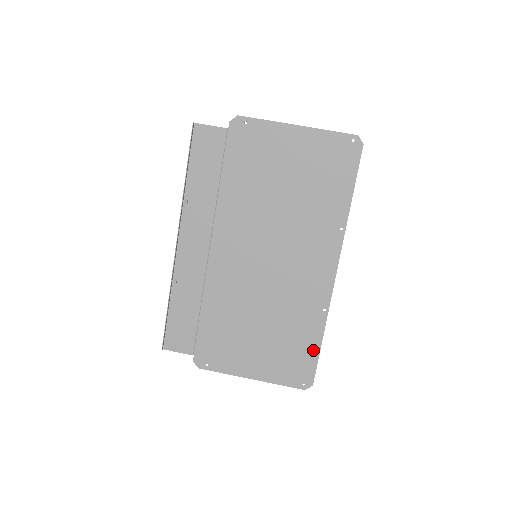
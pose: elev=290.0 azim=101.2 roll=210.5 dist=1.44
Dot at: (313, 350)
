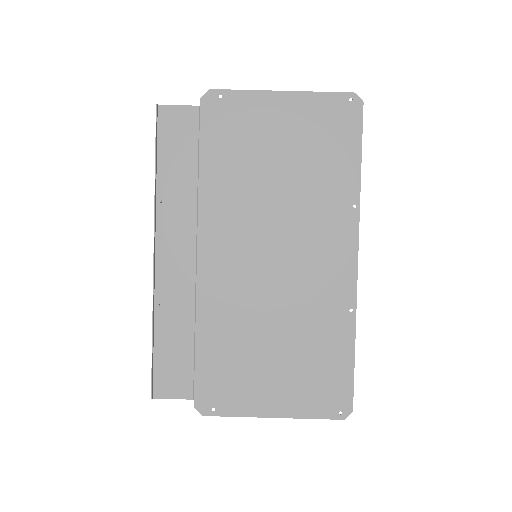
Dot at: (345, 365)
